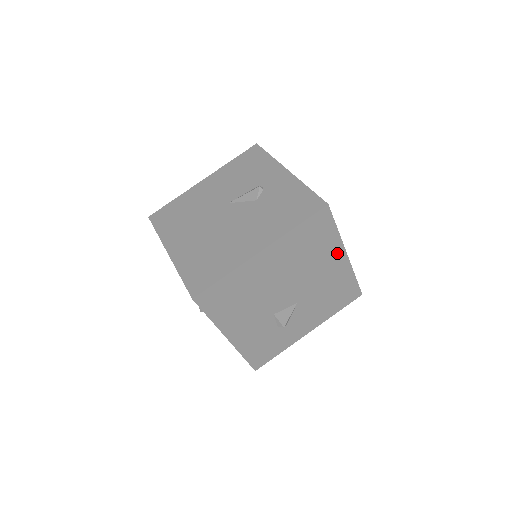
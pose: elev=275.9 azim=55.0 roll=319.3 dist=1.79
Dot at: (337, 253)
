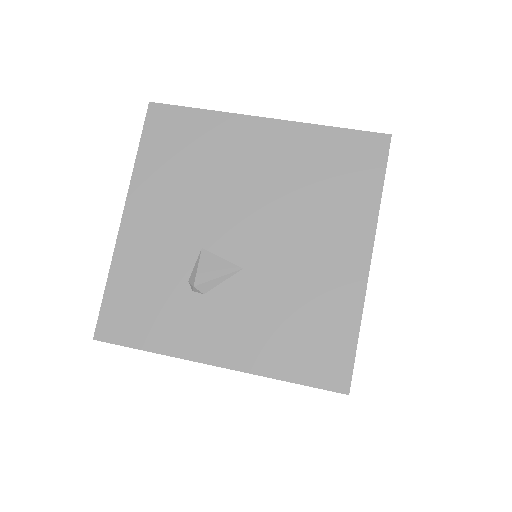
Dot at: (357, 238)
